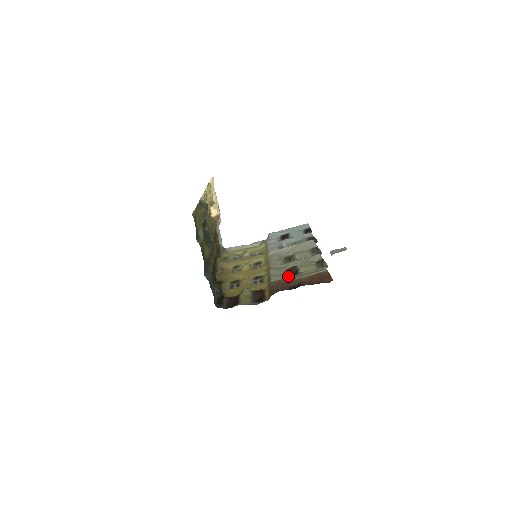
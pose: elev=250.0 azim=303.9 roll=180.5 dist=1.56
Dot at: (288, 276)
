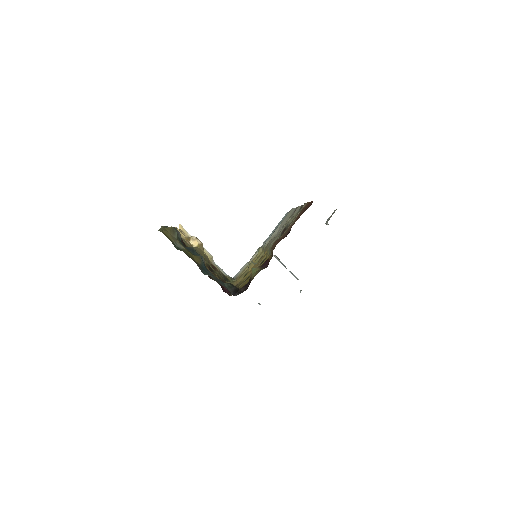
Dot at: occluded
